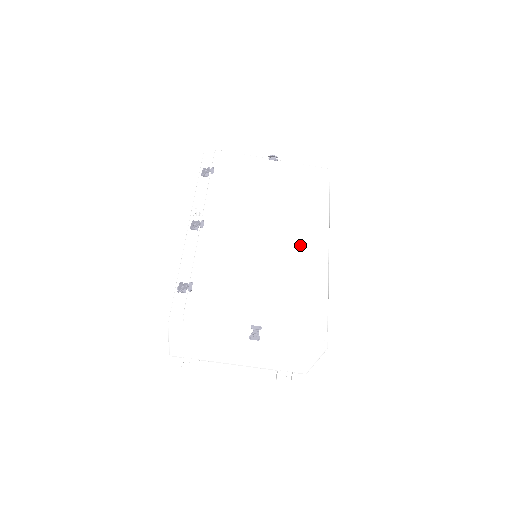
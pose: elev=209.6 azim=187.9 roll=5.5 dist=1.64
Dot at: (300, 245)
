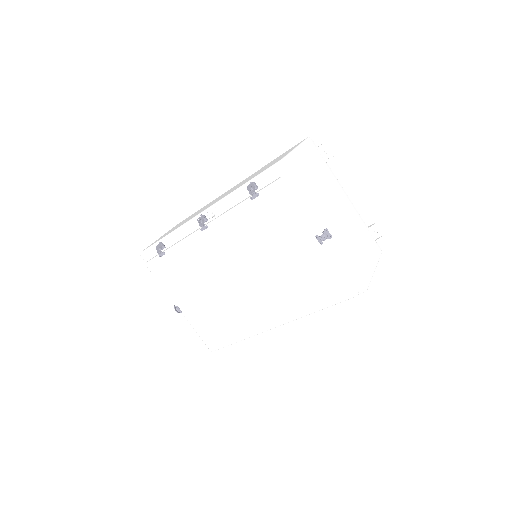
Dot at: (255, 308)
